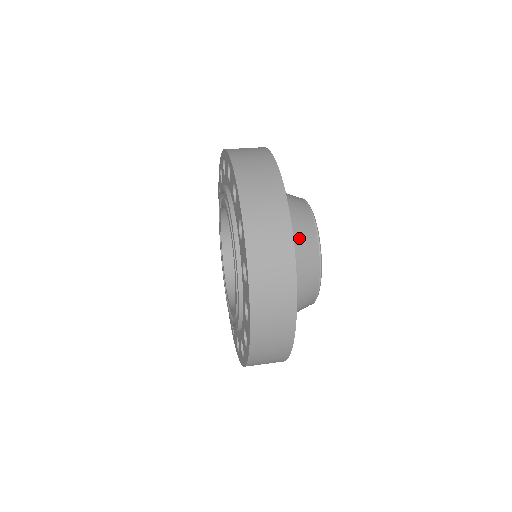
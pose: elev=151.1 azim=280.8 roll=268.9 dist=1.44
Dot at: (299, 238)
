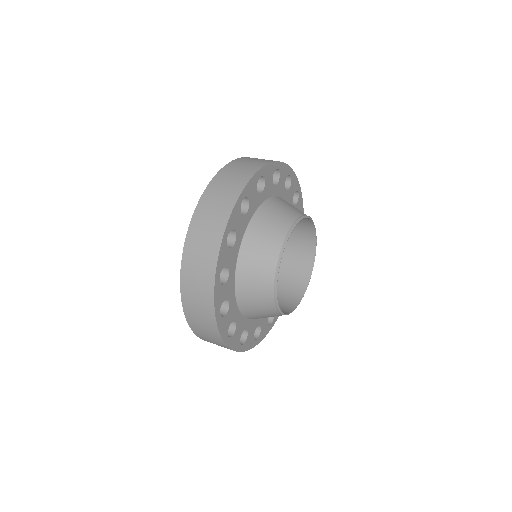
Dot at: (276, 213)
